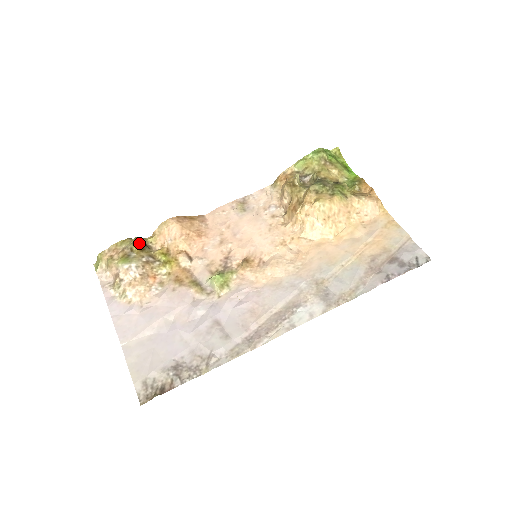
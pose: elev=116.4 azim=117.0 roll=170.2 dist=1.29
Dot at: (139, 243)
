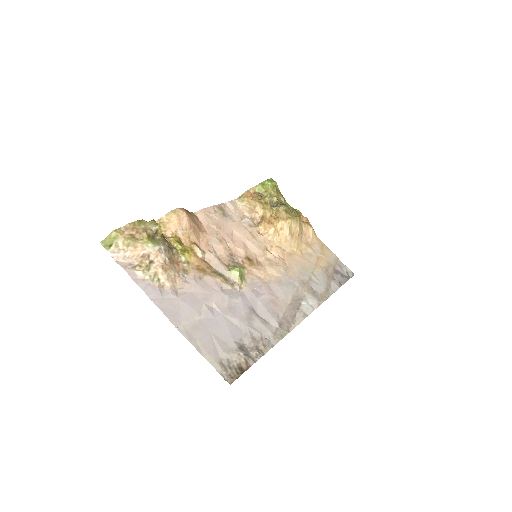
Dot at: occluded
